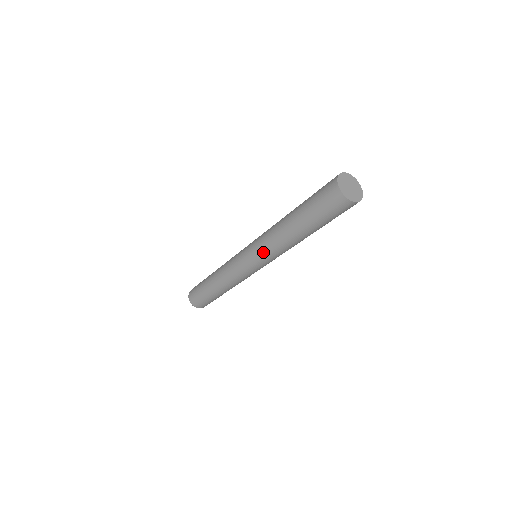
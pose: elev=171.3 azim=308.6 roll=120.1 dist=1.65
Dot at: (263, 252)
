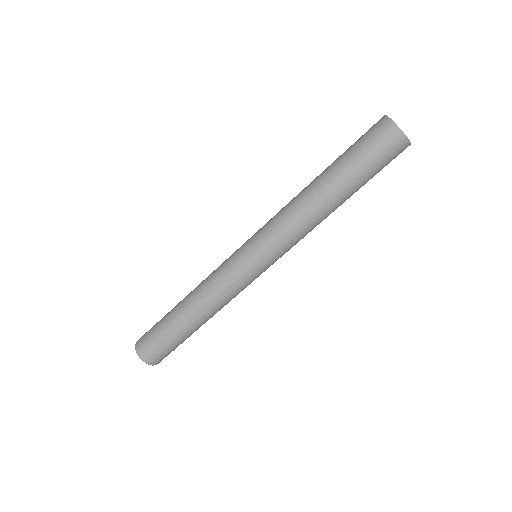
Dot at: (279, 239)
